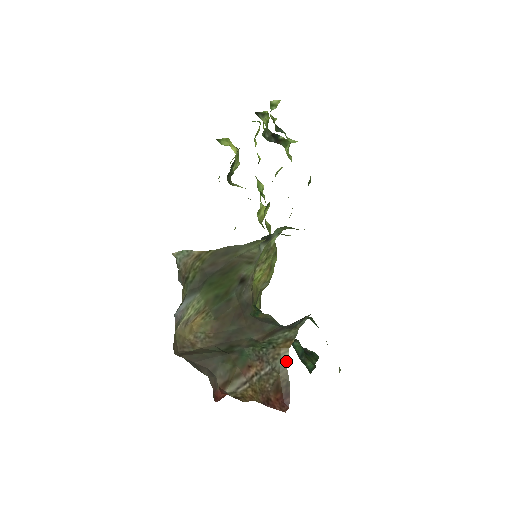
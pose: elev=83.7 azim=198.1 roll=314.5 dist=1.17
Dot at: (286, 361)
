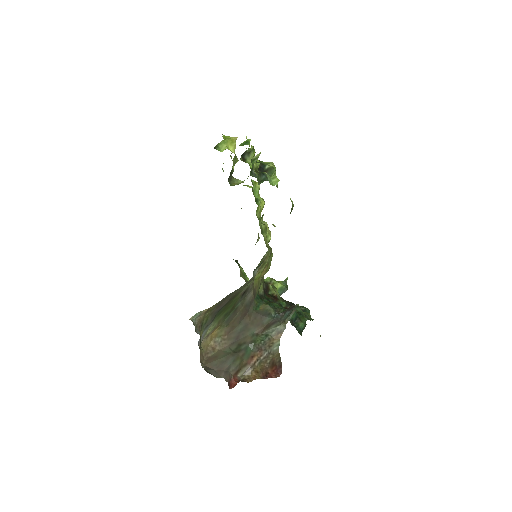
Dot at: (278, 347)
